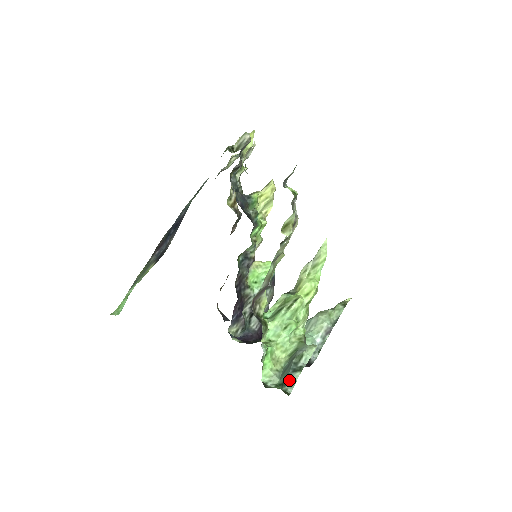
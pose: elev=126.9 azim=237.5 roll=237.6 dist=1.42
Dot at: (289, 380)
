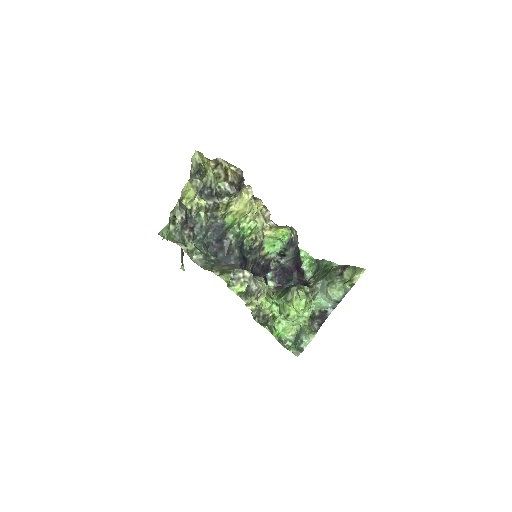
Dot at: (297, 349)
